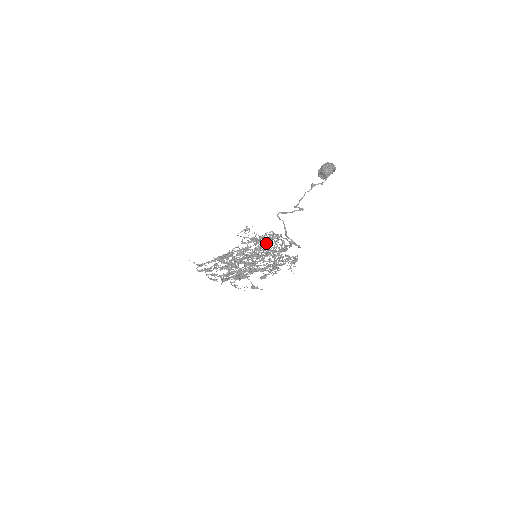
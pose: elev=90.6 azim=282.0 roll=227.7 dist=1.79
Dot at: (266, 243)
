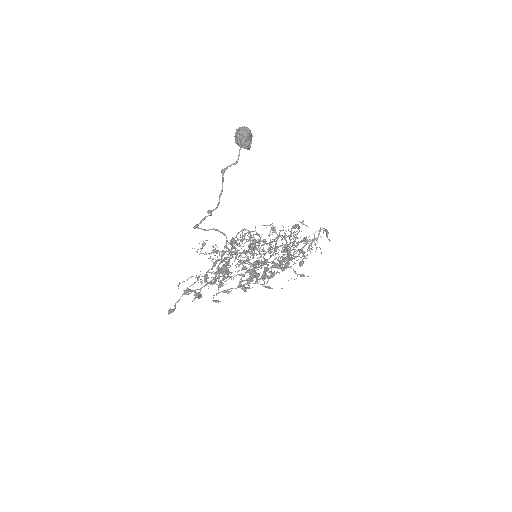
Dot at: (250, 242)
